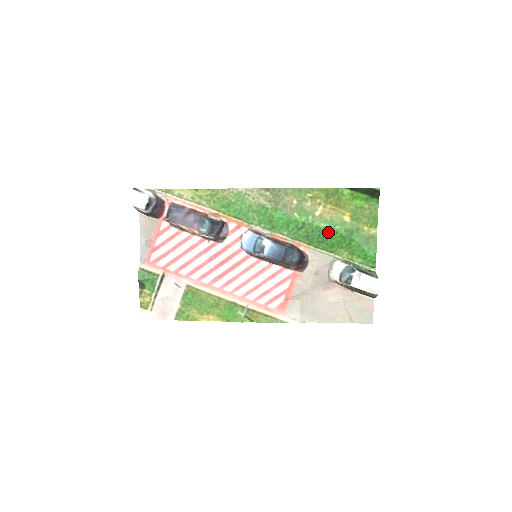
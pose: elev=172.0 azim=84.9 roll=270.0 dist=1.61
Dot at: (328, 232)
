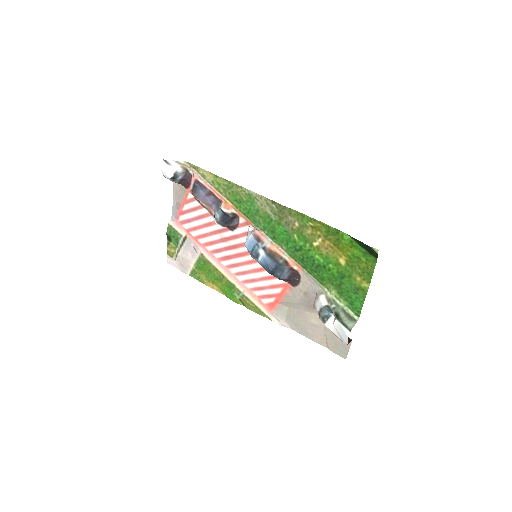
Dot at: (321, 266)
